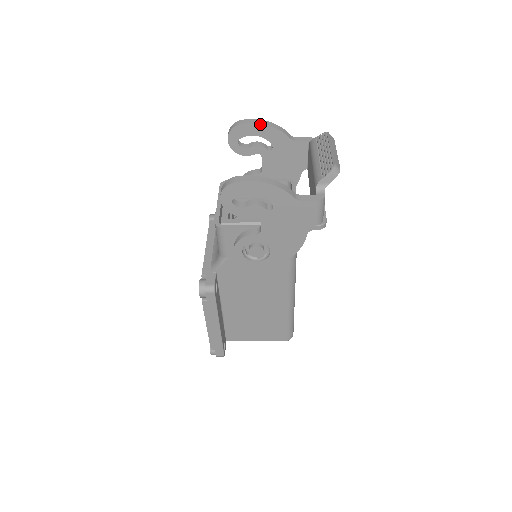
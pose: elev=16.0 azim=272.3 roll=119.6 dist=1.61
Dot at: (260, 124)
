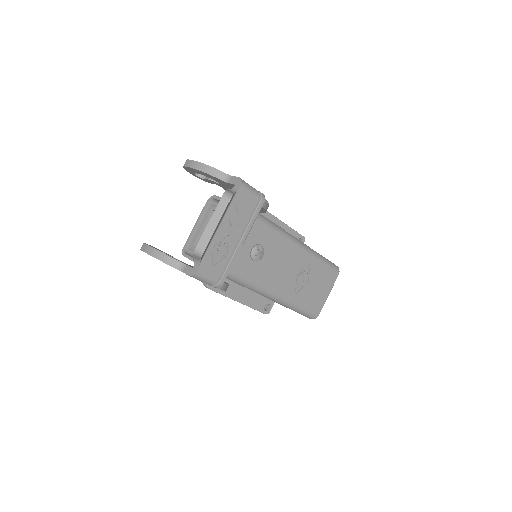
Dot at: (194, 168)
